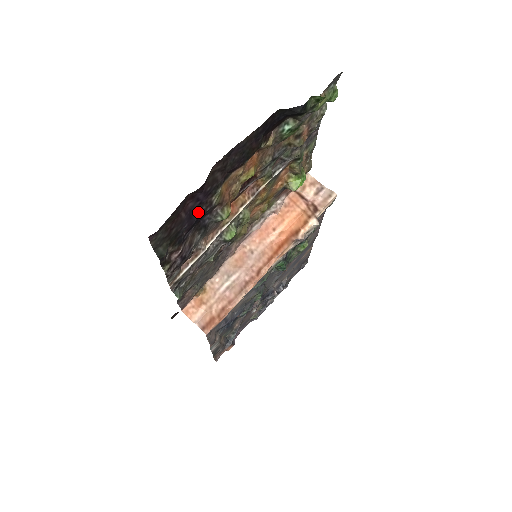
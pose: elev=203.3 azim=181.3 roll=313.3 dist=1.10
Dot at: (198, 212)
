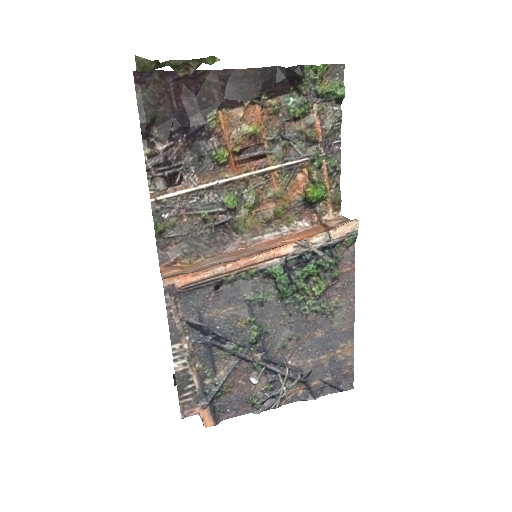
Dot at: (192, 121)
